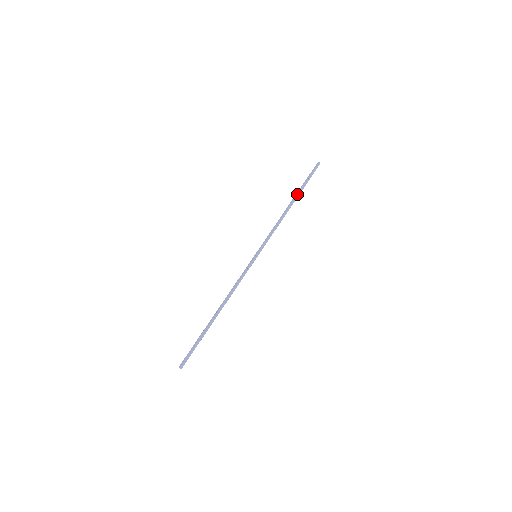
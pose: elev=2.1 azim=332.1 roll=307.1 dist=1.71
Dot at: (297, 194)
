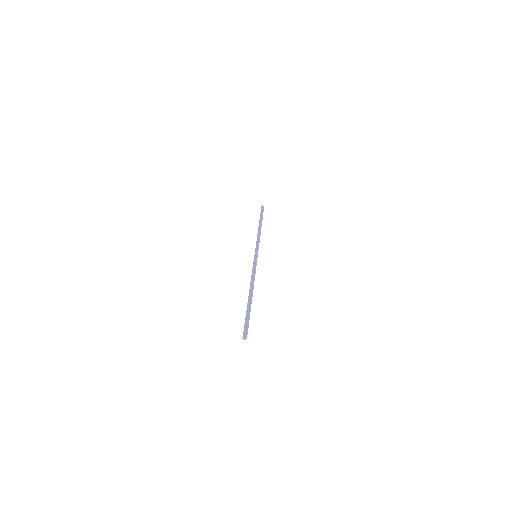
Dot at: (261, 221)
